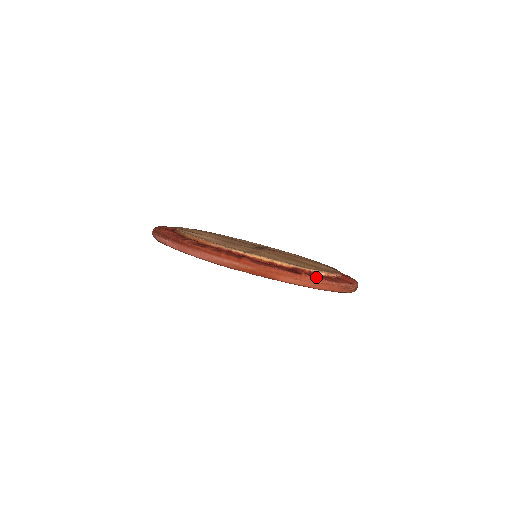
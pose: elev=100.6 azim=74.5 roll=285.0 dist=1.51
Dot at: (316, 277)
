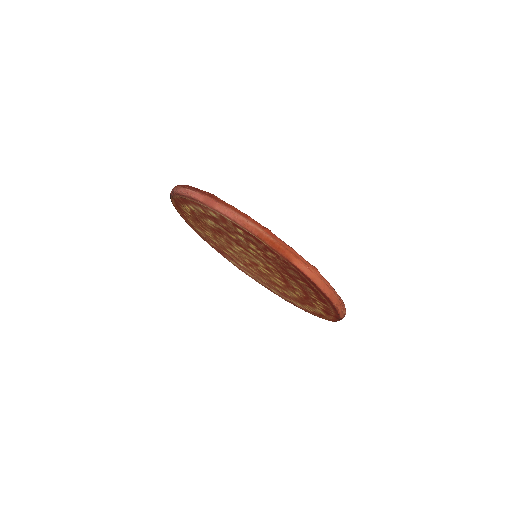
Dot at: (324, 278)
